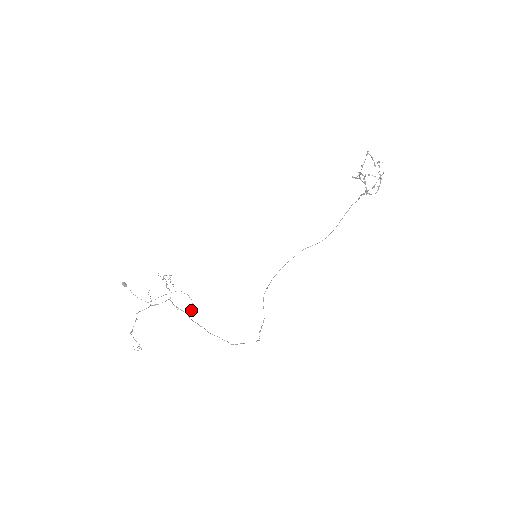
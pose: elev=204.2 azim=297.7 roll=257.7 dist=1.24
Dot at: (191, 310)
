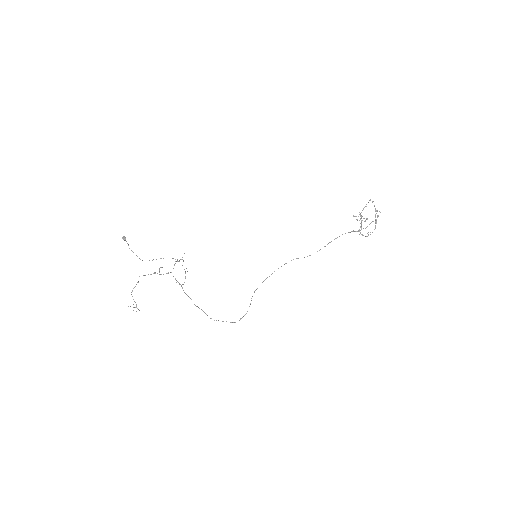
Dot at: (184, 282)
